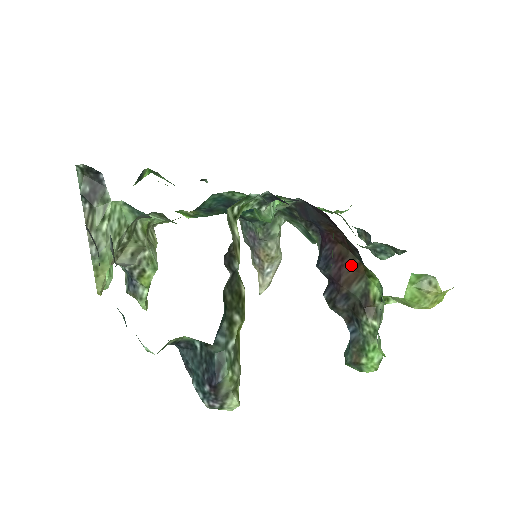
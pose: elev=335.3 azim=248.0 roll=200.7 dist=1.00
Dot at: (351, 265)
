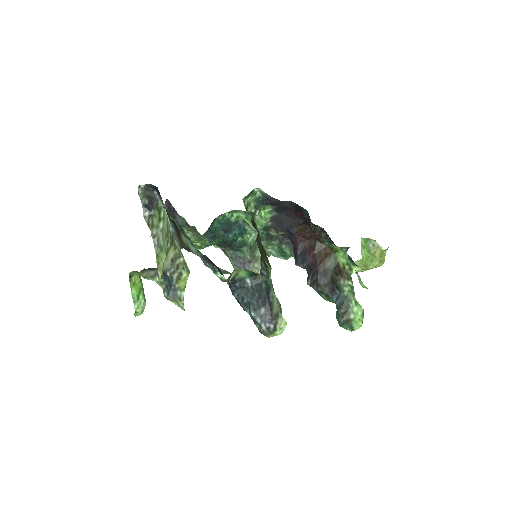
Dot at: (320, 250)
